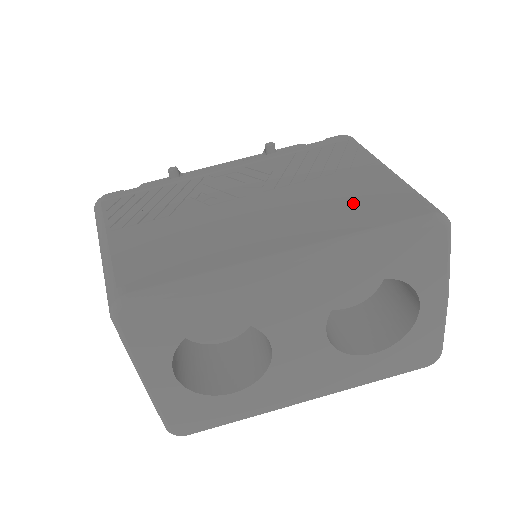
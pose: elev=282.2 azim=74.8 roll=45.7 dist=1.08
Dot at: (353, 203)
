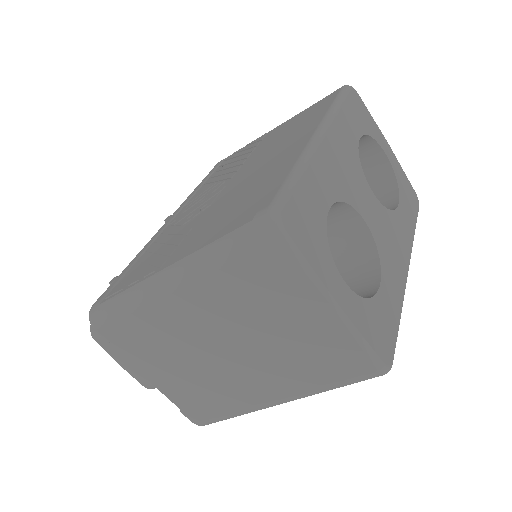
Dot at: (297, 124)
